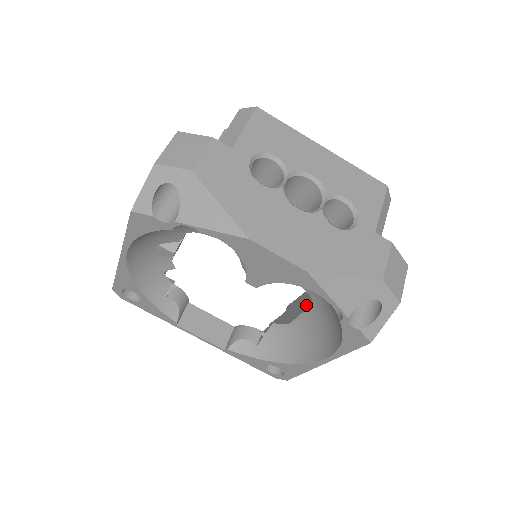
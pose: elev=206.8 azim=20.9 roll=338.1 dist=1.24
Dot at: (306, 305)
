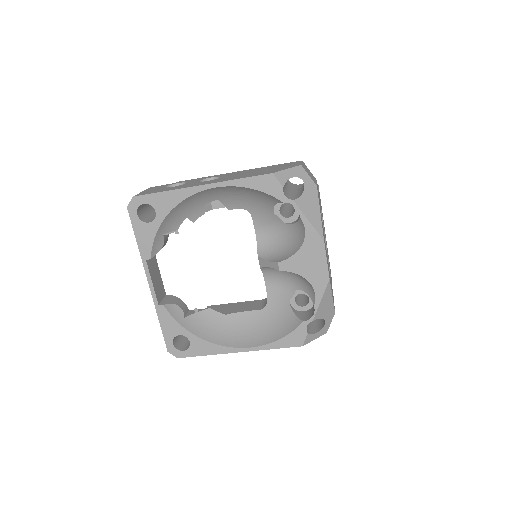
Dot at: (249, 308)
